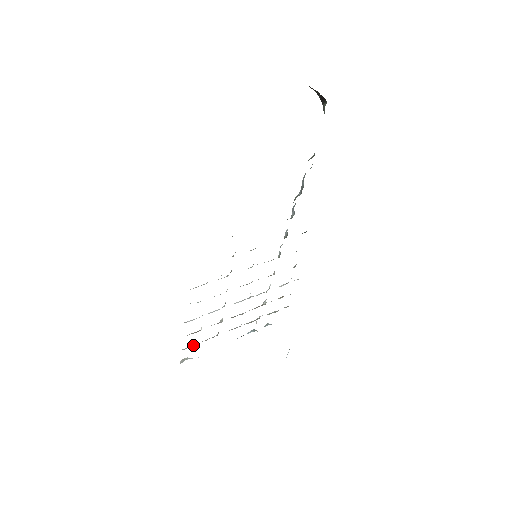
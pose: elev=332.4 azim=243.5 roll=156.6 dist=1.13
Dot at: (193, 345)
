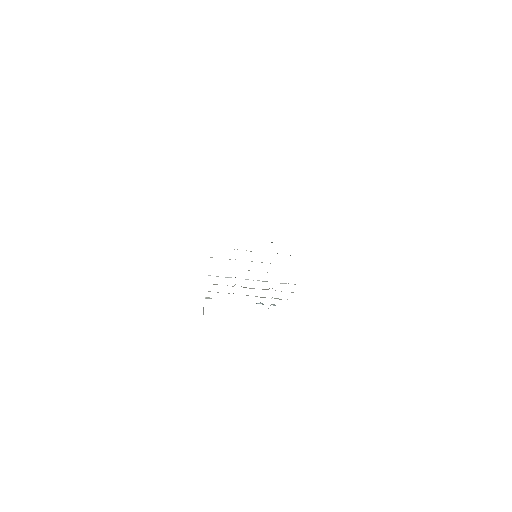
Dot at: occluded
